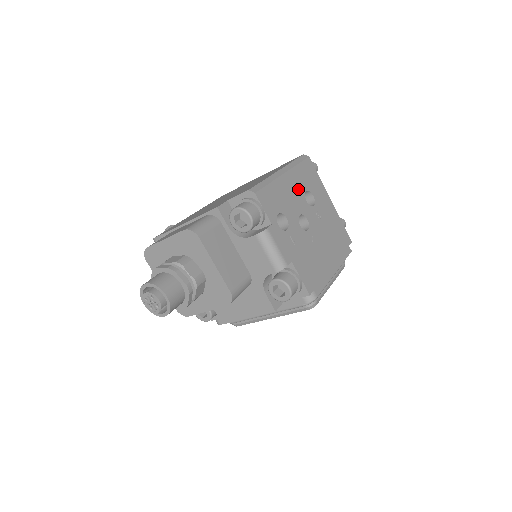
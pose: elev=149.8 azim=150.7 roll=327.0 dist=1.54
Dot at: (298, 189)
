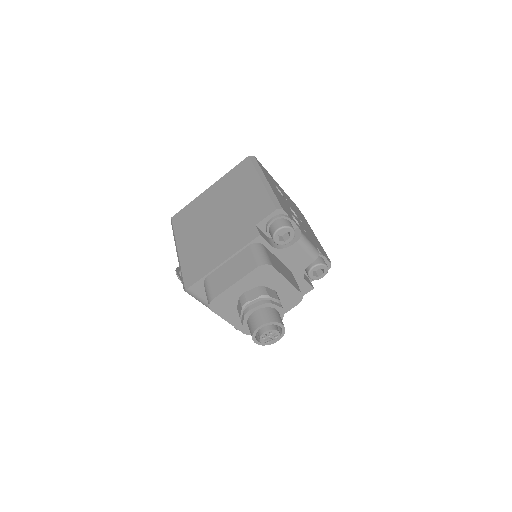
Dot at: (275, 188)
